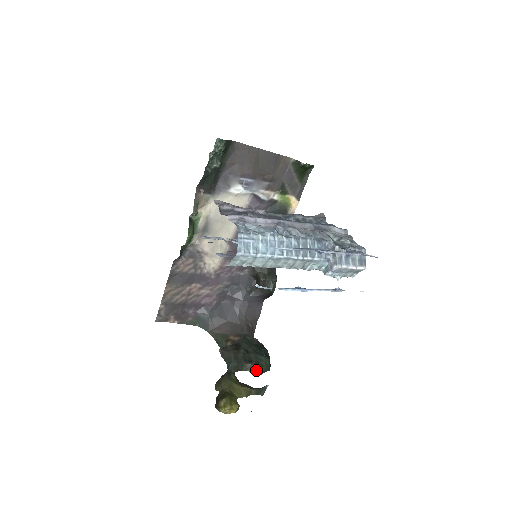
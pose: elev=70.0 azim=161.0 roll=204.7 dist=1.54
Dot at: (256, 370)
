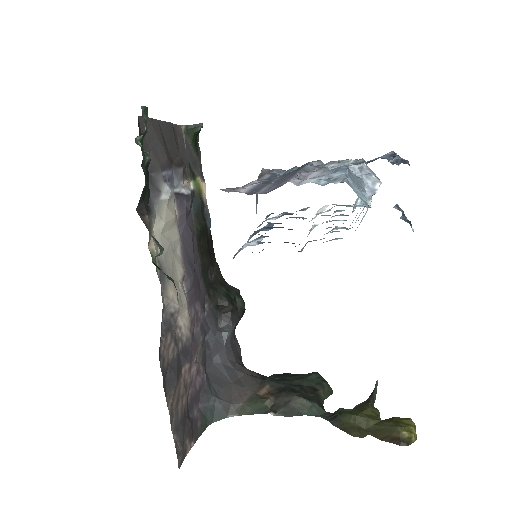
Dot at: (328, 391)
